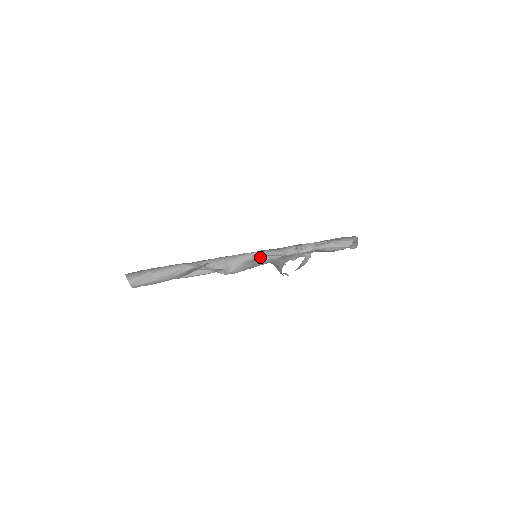
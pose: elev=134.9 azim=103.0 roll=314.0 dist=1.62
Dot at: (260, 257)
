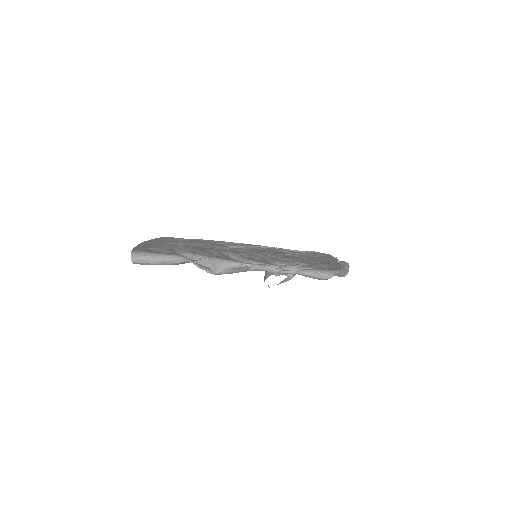
Dot at: occluded
